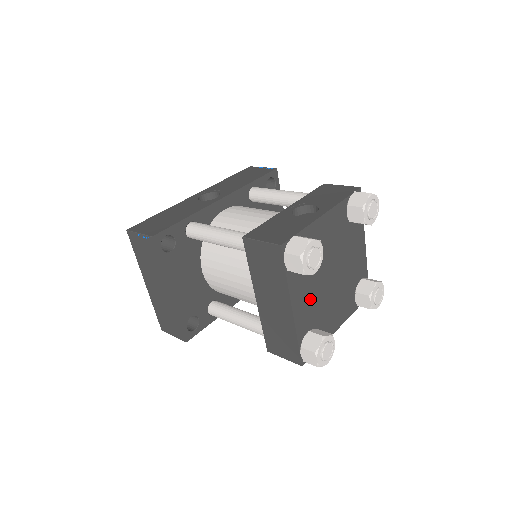
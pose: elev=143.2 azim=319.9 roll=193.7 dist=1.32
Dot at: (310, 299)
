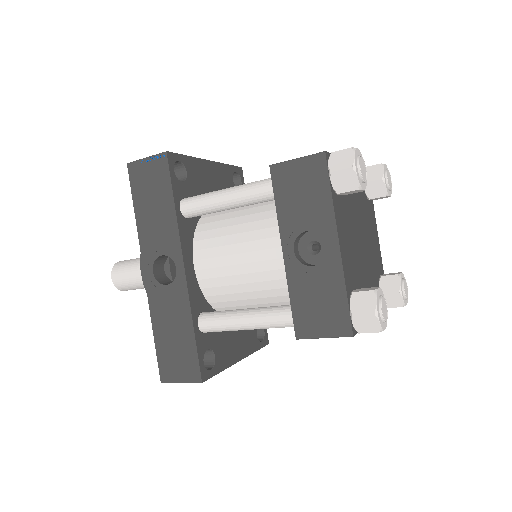
Dot at: (370, 285)
